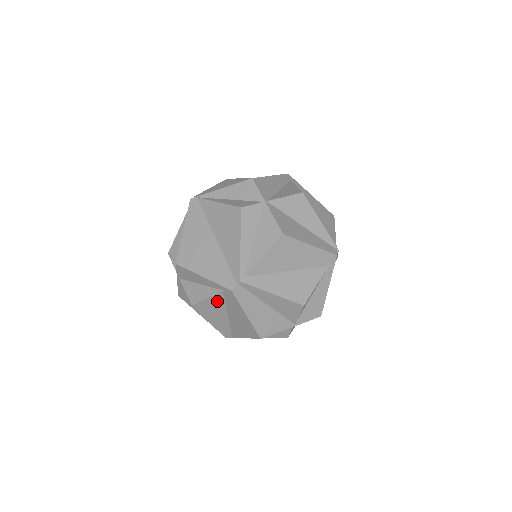
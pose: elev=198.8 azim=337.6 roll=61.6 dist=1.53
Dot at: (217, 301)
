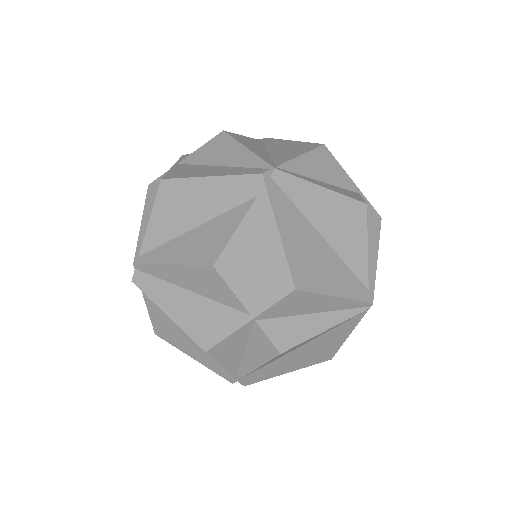
Dot at: (158, 313)
